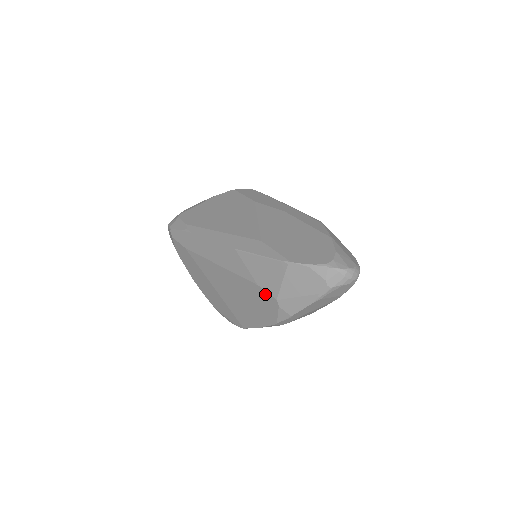
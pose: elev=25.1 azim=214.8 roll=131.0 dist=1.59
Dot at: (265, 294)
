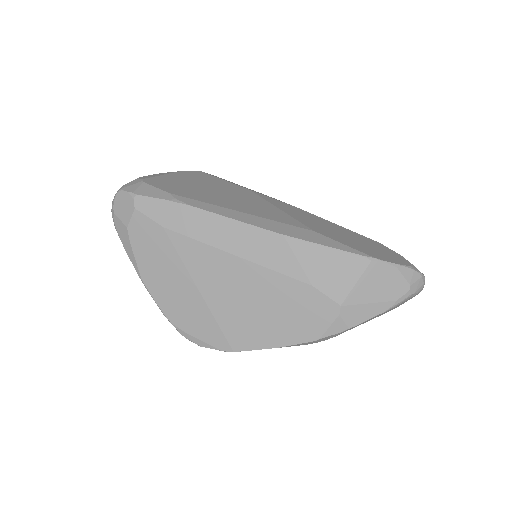
Dot at: (320, 298)
